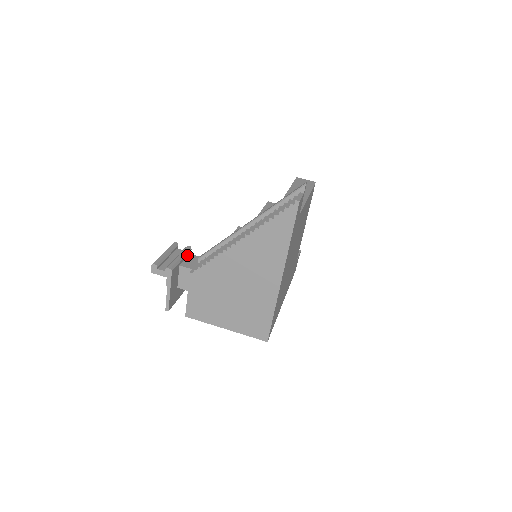
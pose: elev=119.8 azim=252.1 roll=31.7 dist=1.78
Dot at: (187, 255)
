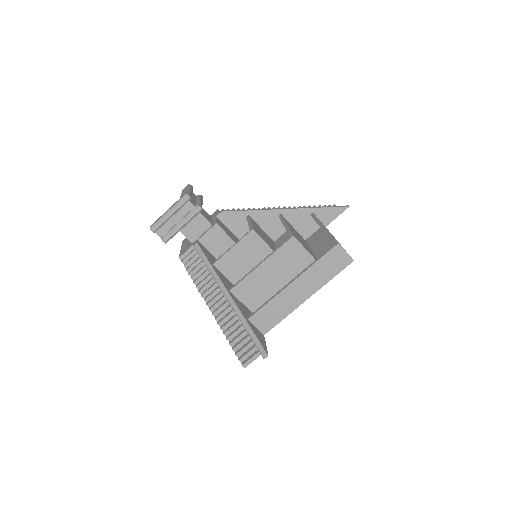
Dot at: (194, 217)
